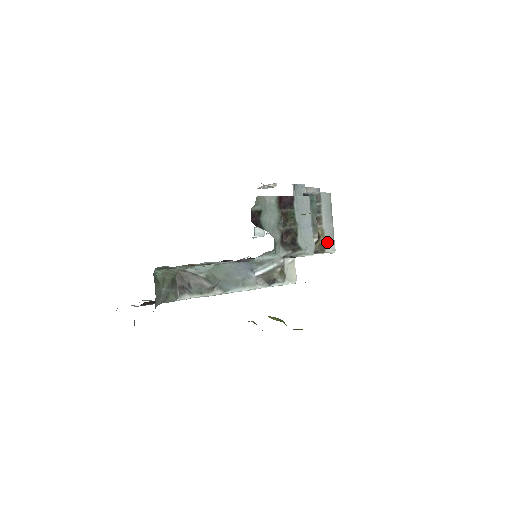
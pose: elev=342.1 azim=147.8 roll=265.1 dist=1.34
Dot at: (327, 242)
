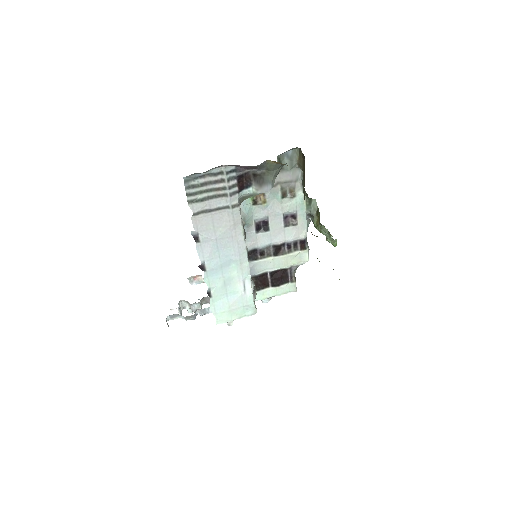
Dot at: occluded
